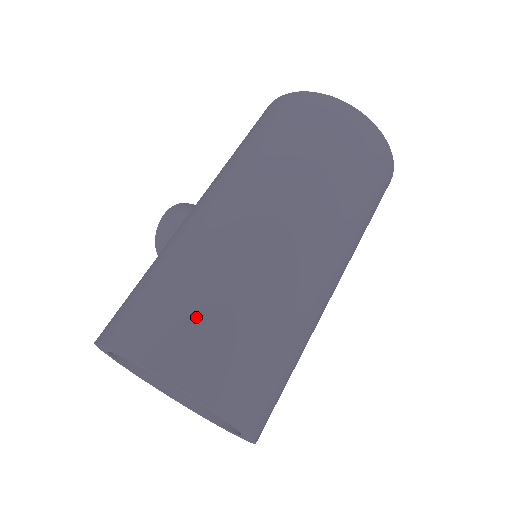
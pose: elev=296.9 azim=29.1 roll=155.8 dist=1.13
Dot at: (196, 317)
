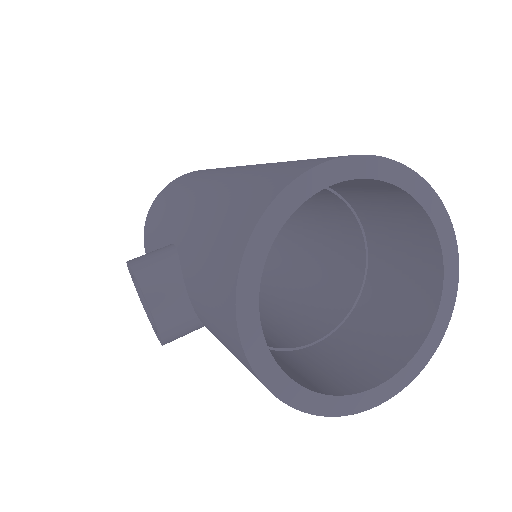
Dot at: occluded
